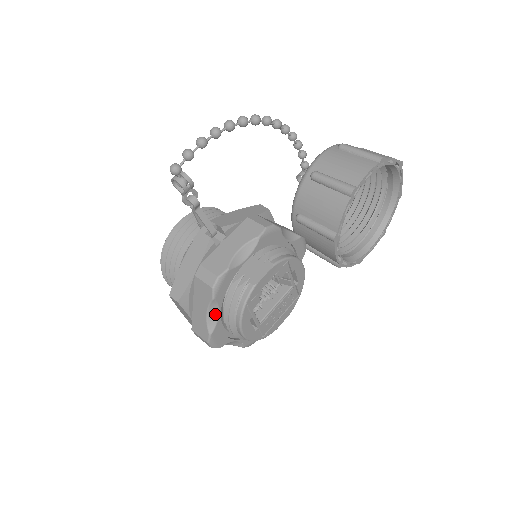
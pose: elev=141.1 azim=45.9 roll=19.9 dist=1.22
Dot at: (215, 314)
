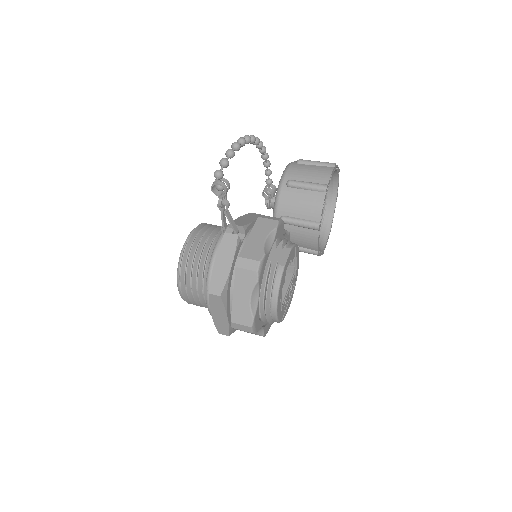
Dot at: (256, 298)
